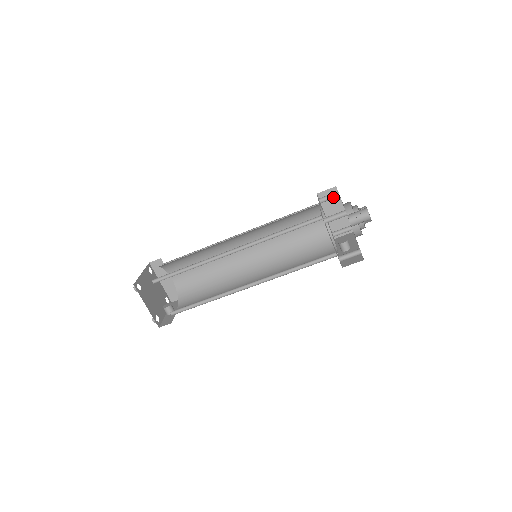
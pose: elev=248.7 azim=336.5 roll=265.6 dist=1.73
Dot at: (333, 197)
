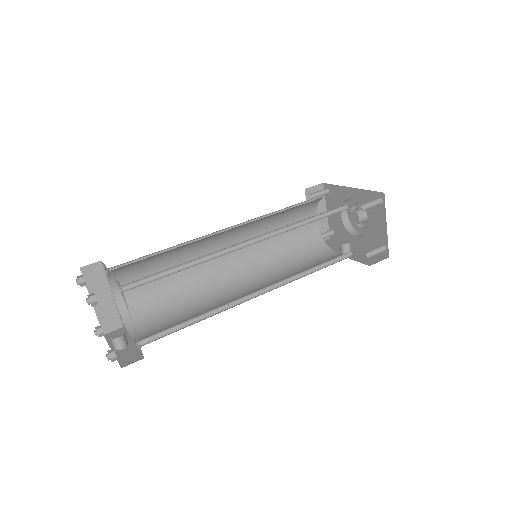
Dot at: (323, 194)
